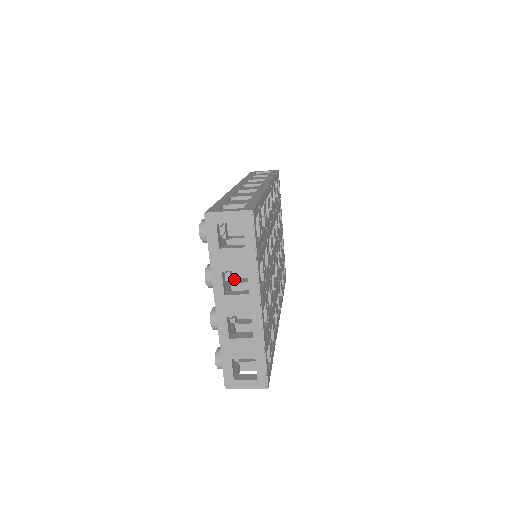
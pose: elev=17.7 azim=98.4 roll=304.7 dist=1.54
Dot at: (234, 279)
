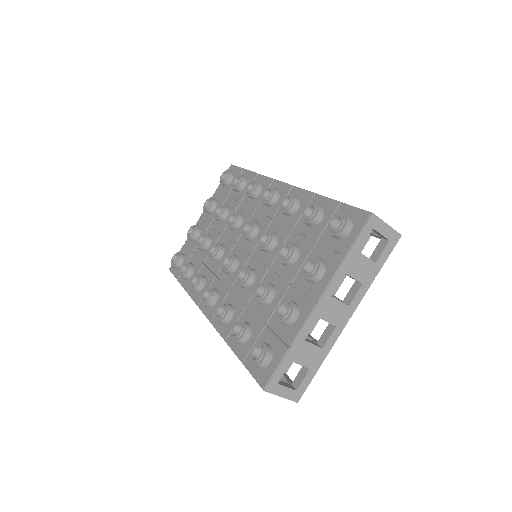
Dot at: occluded
